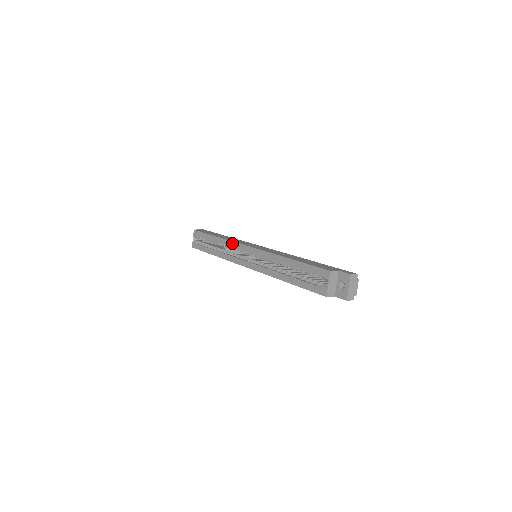
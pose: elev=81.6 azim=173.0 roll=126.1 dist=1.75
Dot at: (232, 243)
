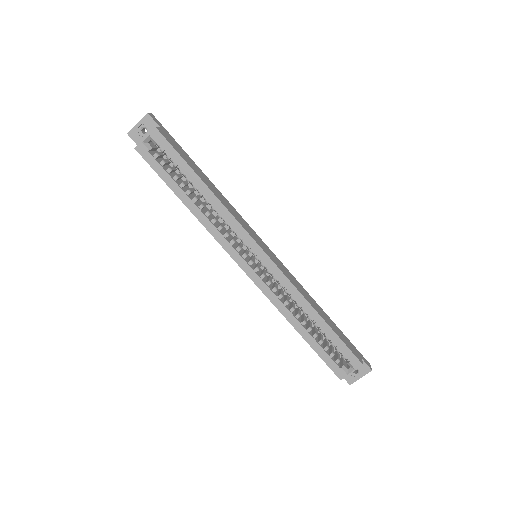
Dot at: (236, 223)
